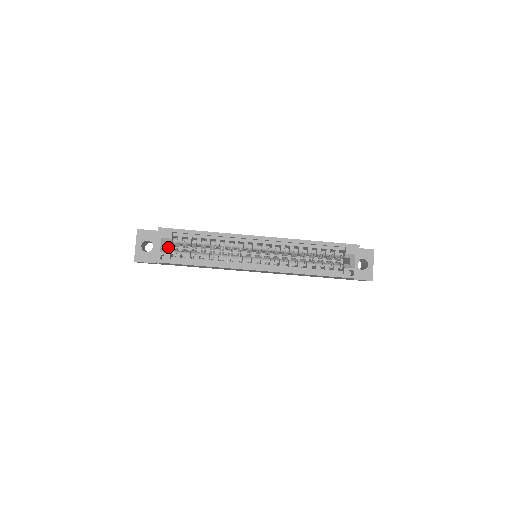
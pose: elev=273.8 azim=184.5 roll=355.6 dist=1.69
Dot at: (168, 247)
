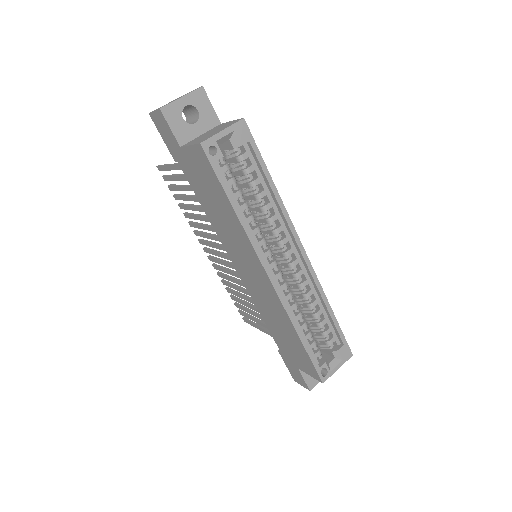
Dot at: occluded
